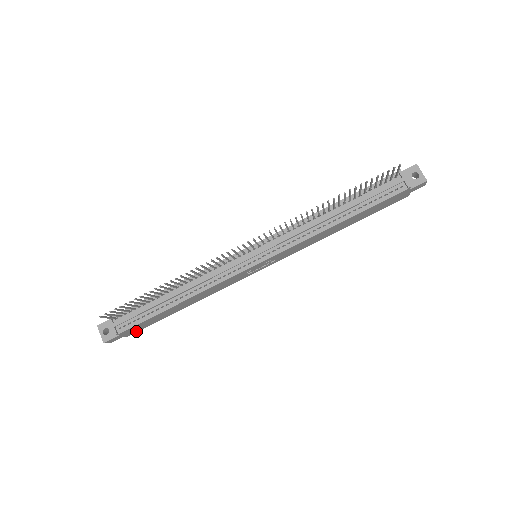
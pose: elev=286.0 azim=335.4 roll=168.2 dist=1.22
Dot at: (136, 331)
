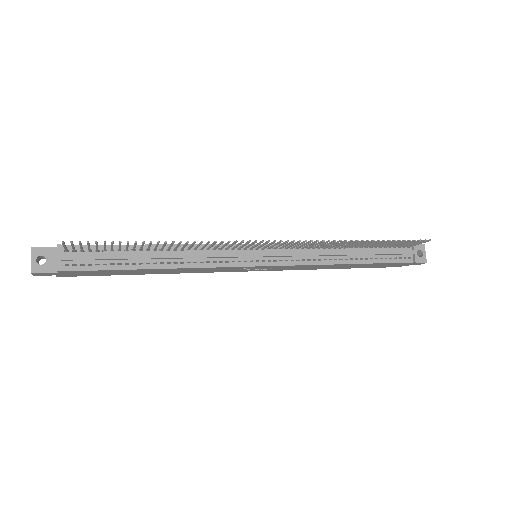
Dot at: (74, 275)
